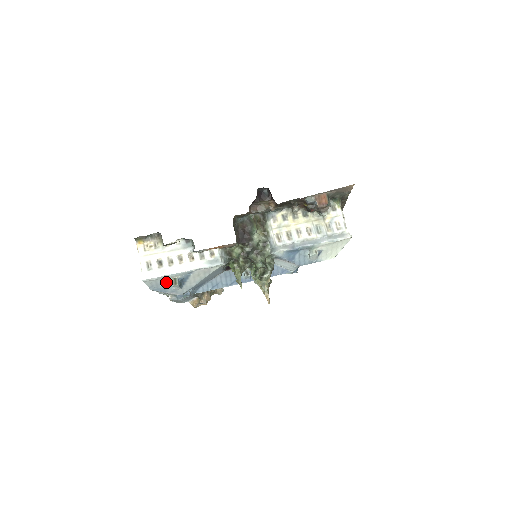
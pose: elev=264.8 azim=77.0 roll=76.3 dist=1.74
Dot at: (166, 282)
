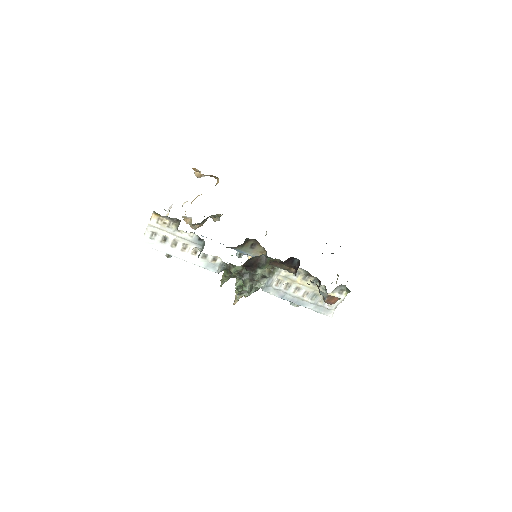
Dot at: occluded
